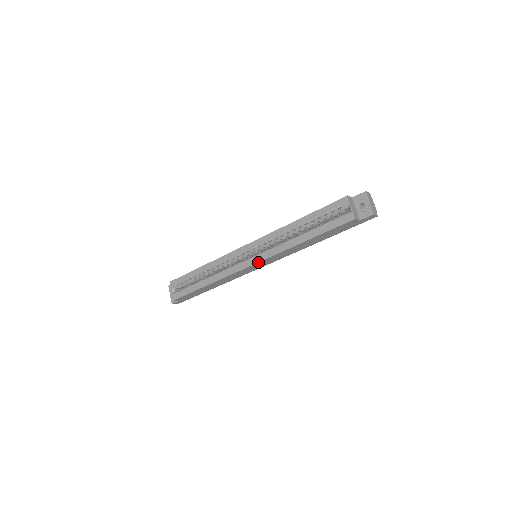
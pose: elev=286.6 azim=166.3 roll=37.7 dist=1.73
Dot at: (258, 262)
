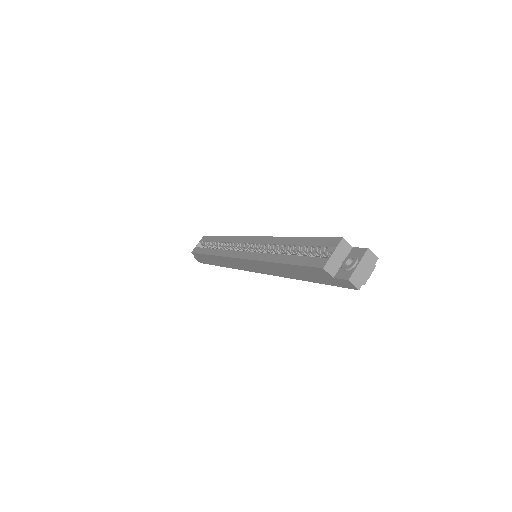
Dot at: (243, 258)
